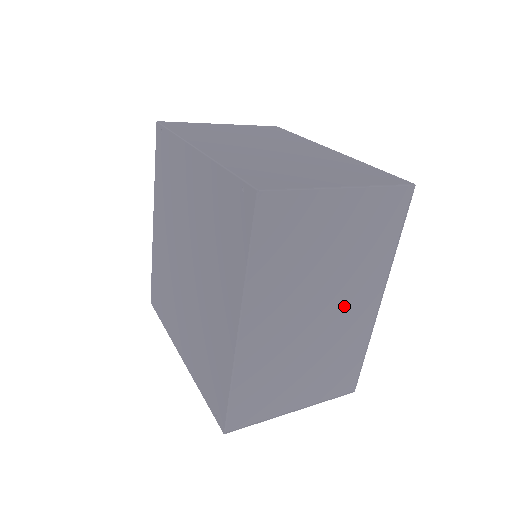
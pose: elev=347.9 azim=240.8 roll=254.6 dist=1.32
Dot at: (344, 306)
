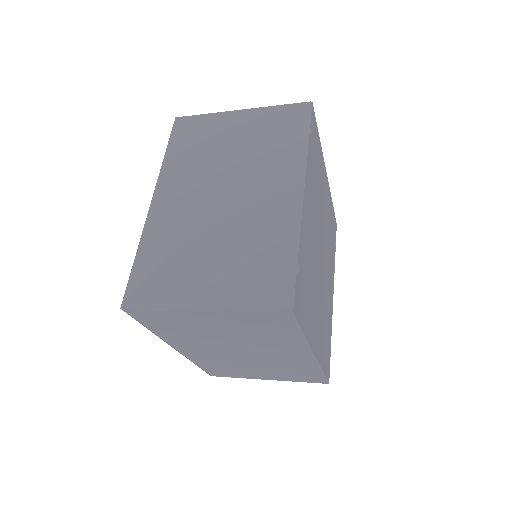
Dot at: (269, 353)
